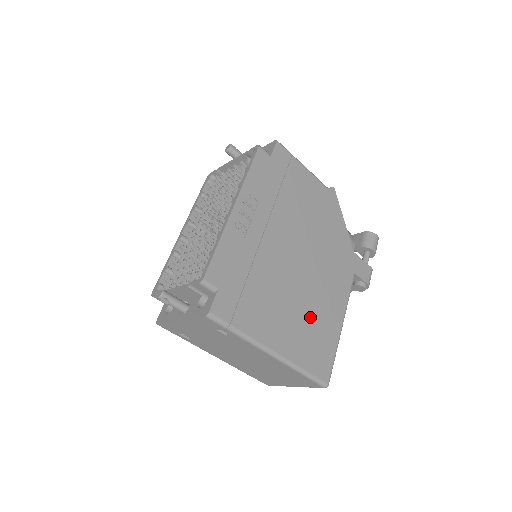
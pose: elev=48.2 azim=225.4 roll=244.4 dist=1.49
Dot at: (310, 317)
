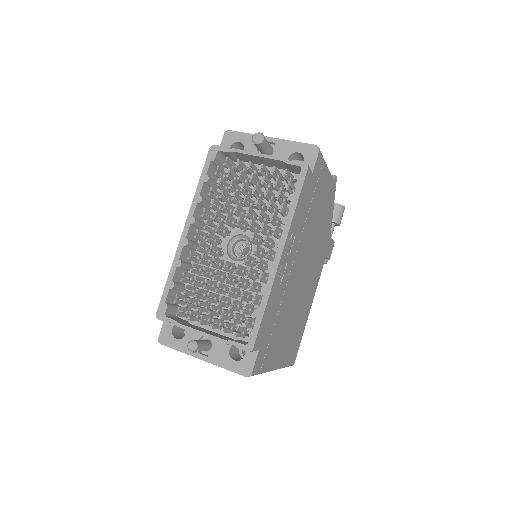
Dot at: (298, 320)
